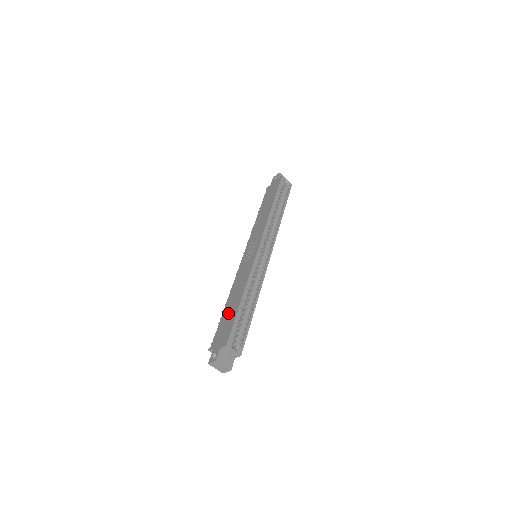
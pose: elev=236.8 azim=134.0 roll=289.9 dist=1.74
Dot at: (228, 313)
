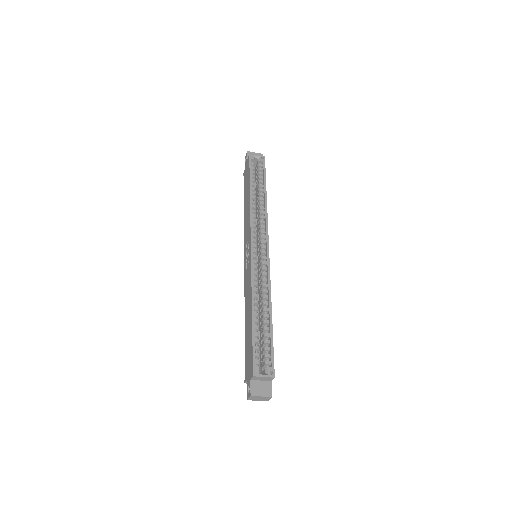
Dot at: (247, 335)
